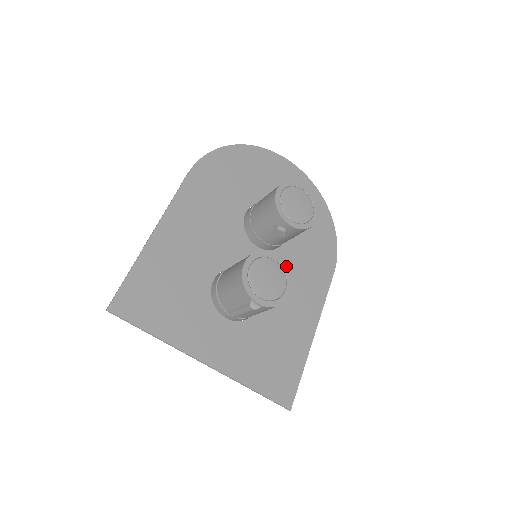
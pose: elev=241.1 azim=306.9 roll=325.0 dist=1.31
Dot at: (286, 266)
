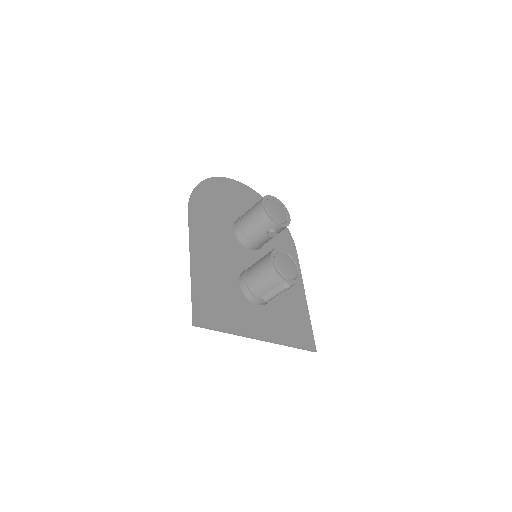
Dot at: (291, 254)
